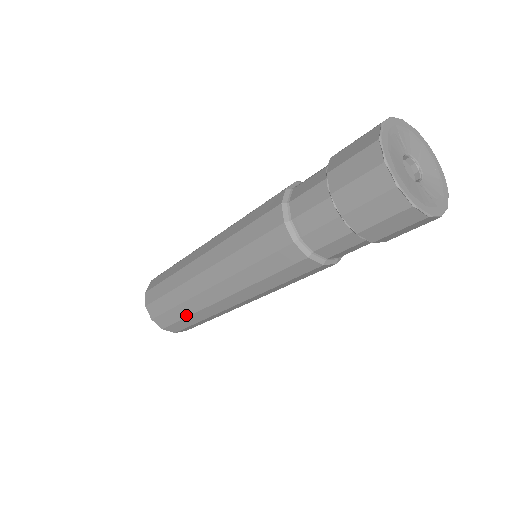
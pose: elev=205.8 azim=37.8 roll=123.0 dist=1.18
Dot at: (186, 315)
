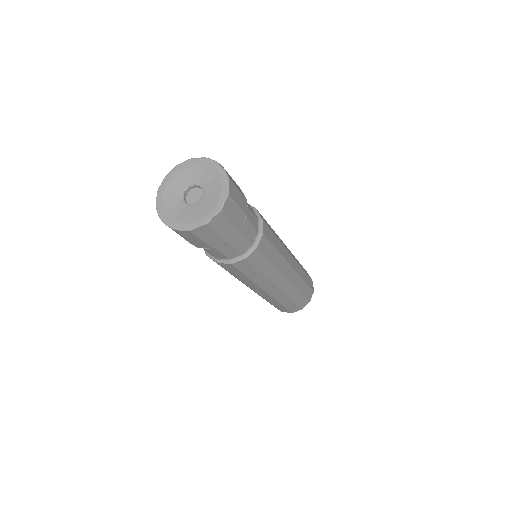
Dot at: (269, 302)
